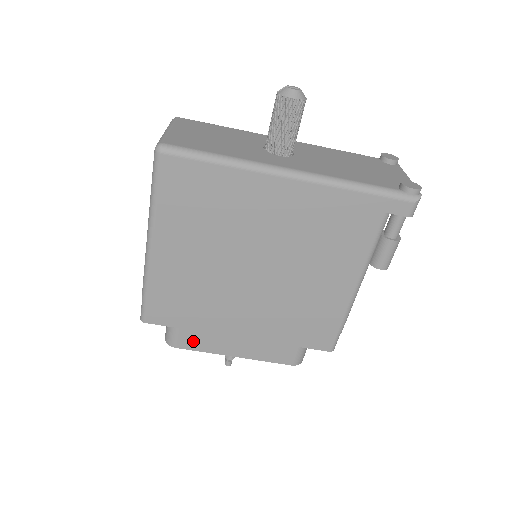
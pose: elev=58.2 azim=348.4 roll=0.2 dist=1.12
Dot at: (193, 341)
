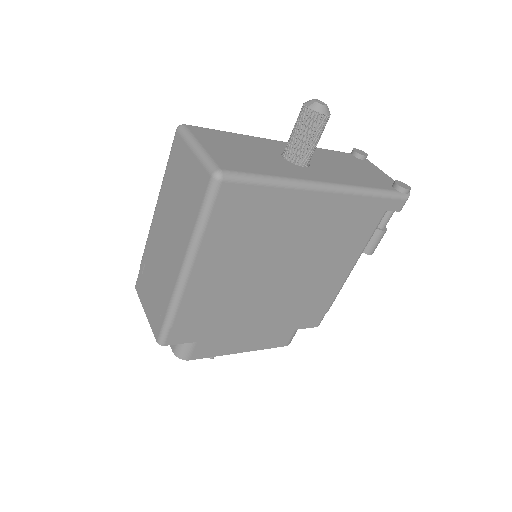
Dot at: (207, 350)
